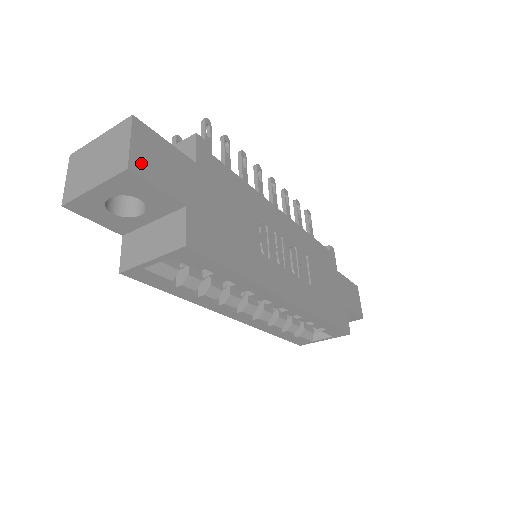
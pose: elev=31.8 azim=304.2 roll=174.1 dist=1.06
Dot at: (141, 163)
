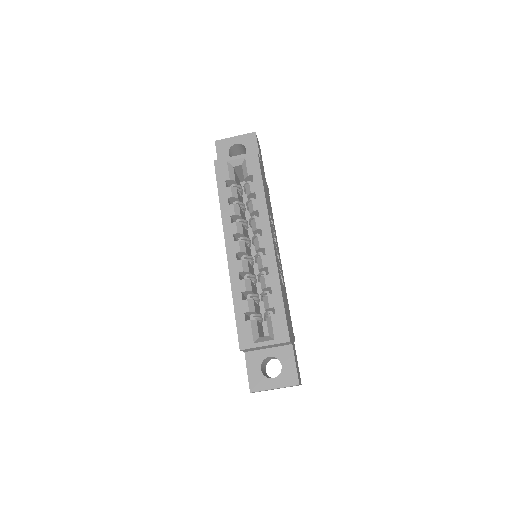
Dot at: occluded
